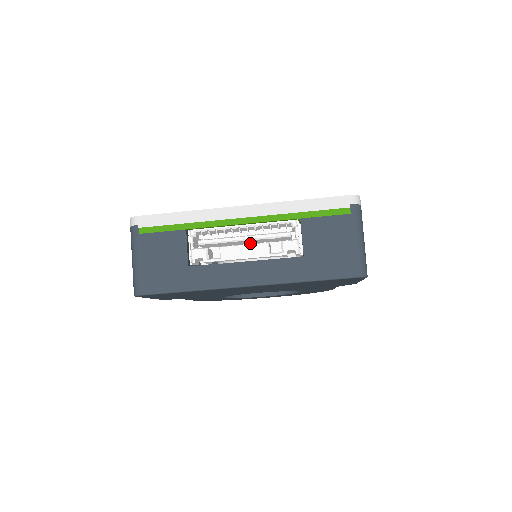
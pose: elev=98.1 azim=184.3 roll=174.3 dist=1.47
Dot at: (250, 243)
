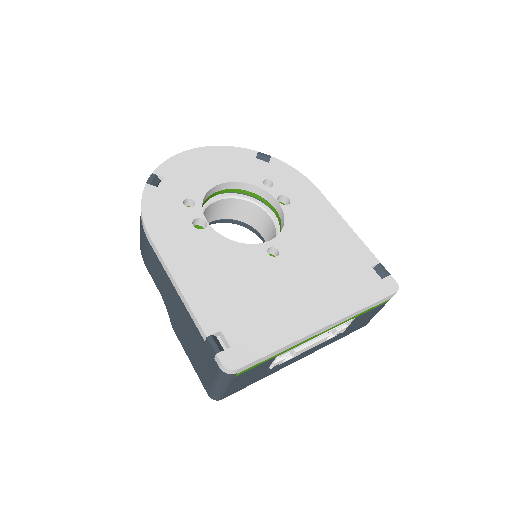
Dot at: occluded
